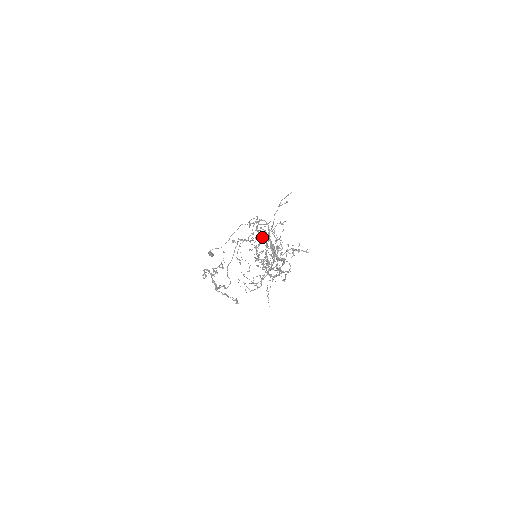
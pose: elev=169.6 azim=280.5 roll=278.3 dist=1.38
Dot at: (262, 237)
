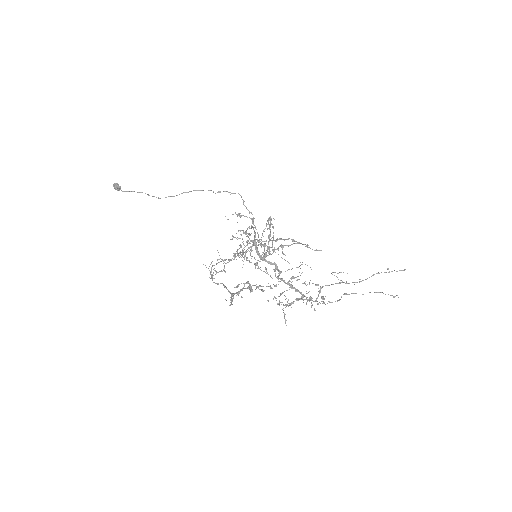
Dot at: (271, 240)
